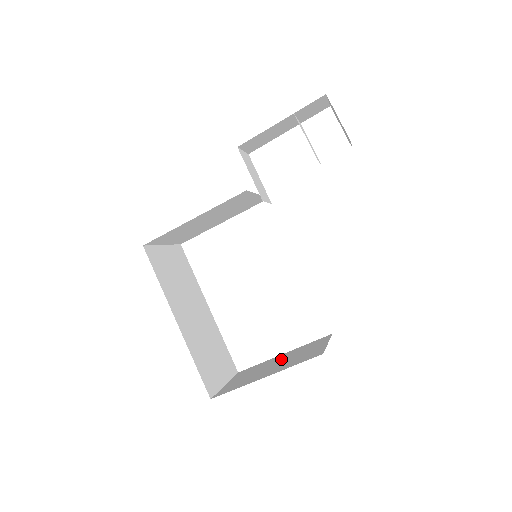
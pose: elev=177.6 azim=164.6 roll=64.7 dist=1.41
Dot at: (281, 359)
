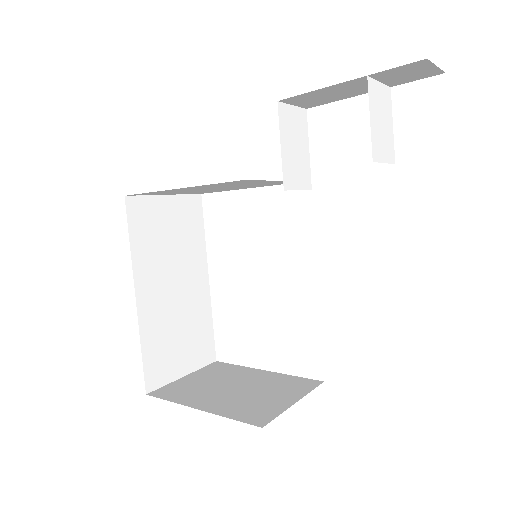
Dot at: (248, 382)
